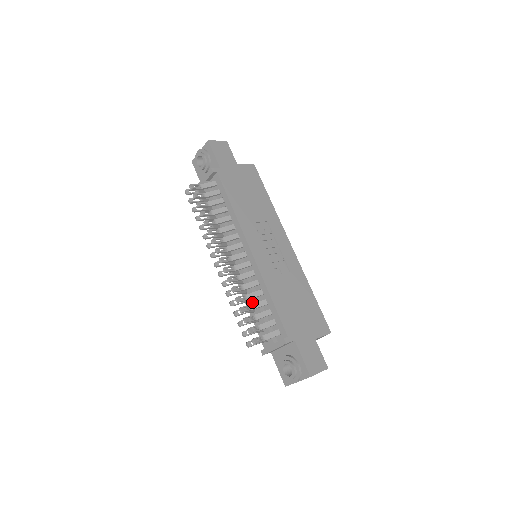
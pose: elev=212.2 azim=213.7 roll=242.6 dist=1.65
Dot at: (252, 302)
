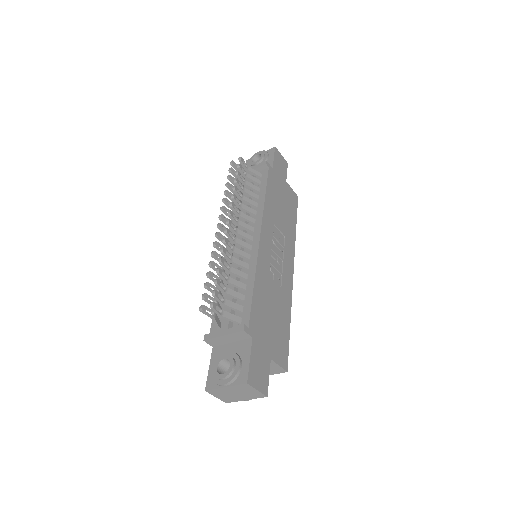
Dot at: occluded
